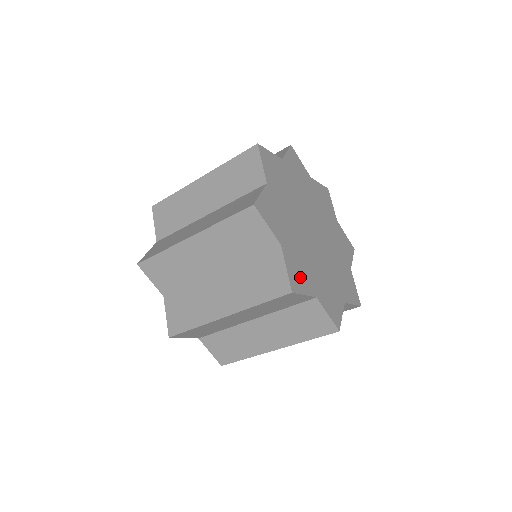
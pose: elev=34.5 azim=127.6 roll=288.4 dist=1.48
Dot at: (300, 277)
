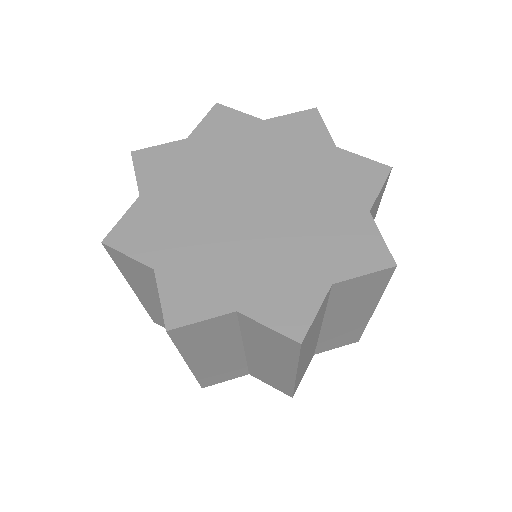
Dot at: (292, 302)
